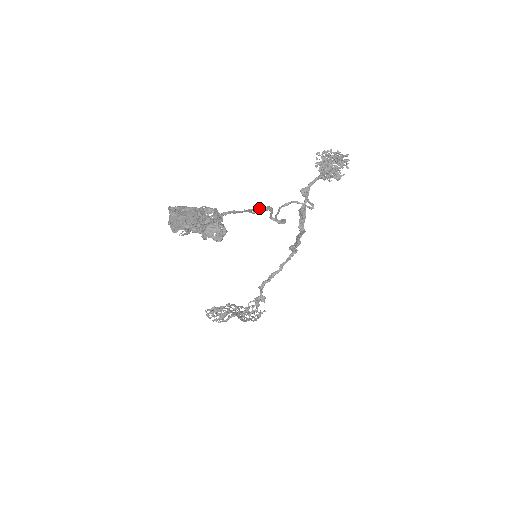
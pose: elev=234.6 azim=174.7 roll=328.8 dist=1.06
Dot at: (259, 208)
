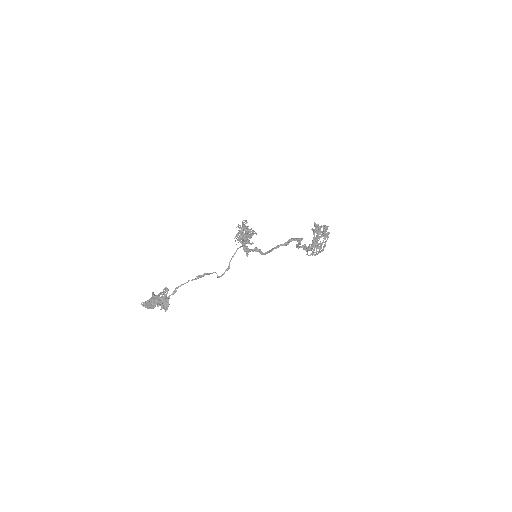
Dot at: (199, 276)
